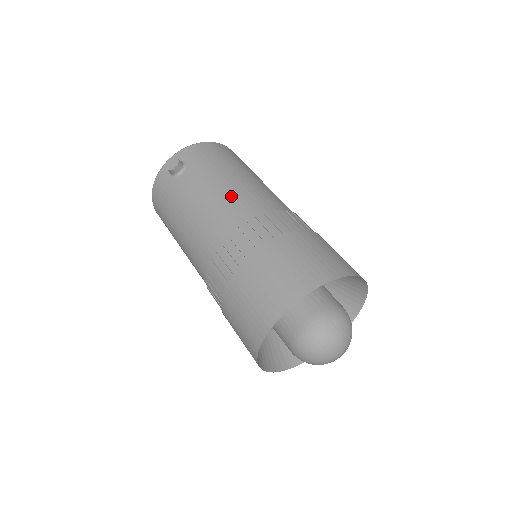
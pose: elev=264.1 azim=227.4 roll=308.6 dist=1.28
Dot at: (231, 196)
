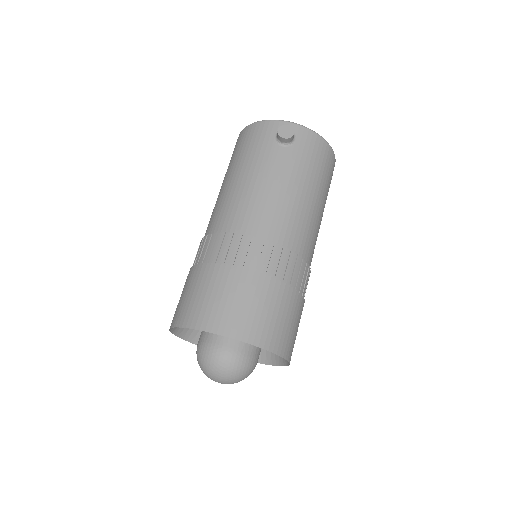
Dot at: (289, 210)
